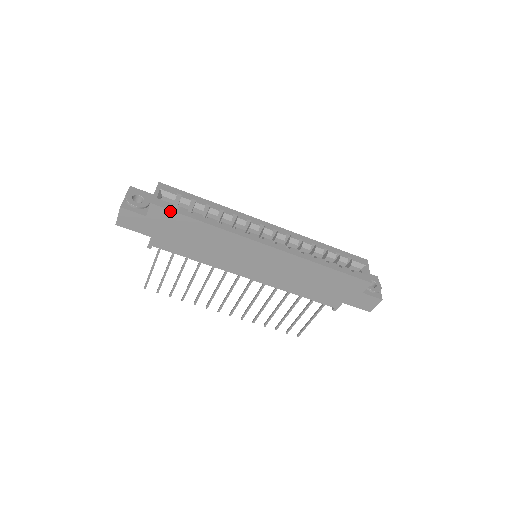
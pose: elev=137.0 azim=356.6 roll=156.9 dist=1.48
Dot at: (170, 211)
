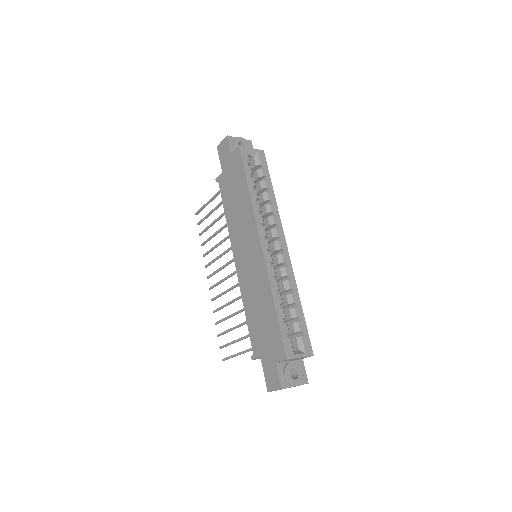
Dot at: (242, 161)
